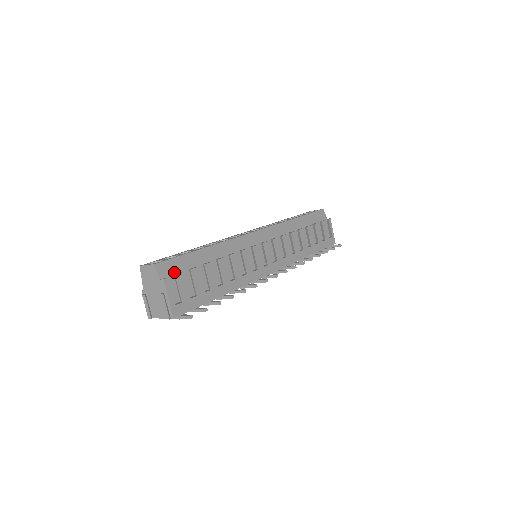
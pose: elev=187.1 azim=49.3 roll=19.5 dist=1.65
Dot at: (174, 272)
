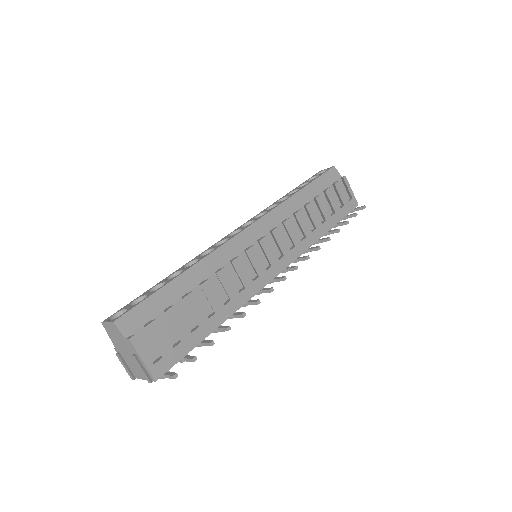
Dot at: (144, 322)
